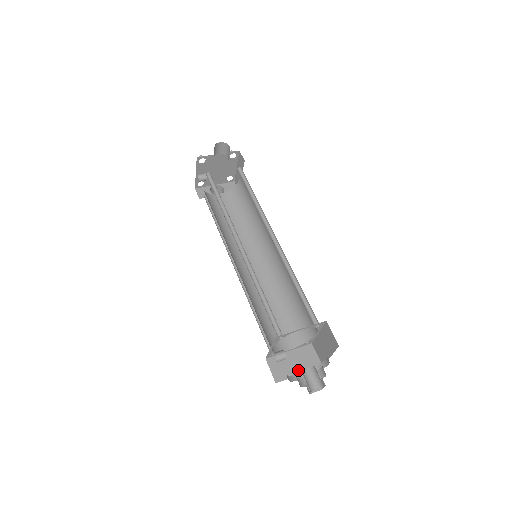
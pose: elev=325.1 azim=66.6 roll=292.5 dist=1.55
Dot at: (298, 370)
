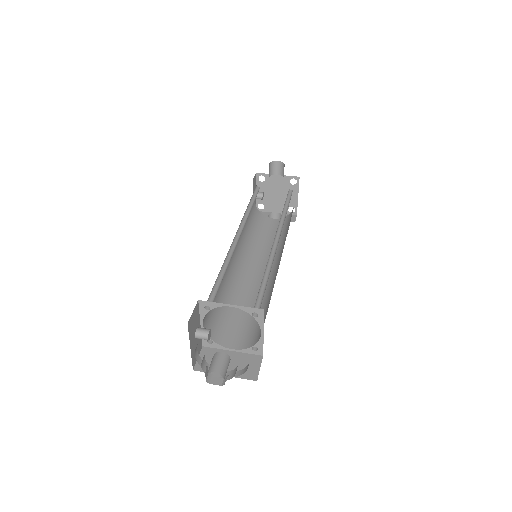
Dot at: occluded
